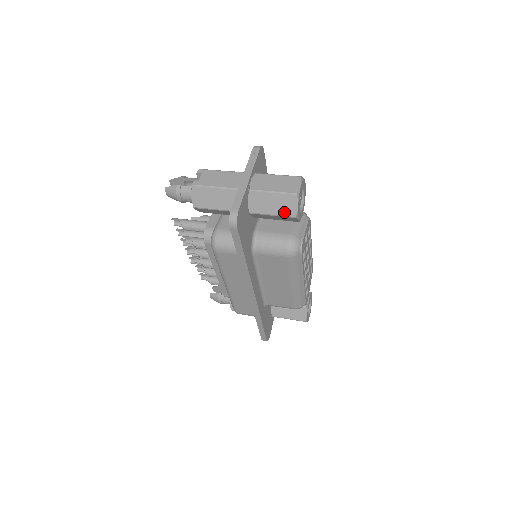
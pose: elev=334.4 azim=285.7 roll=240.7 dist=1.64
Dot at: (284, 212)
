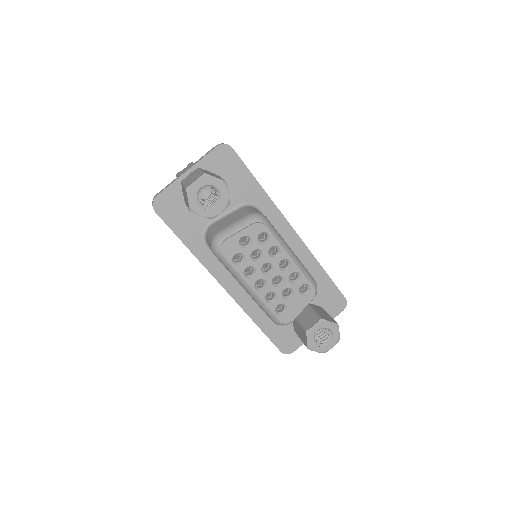
Dot at: occluded
